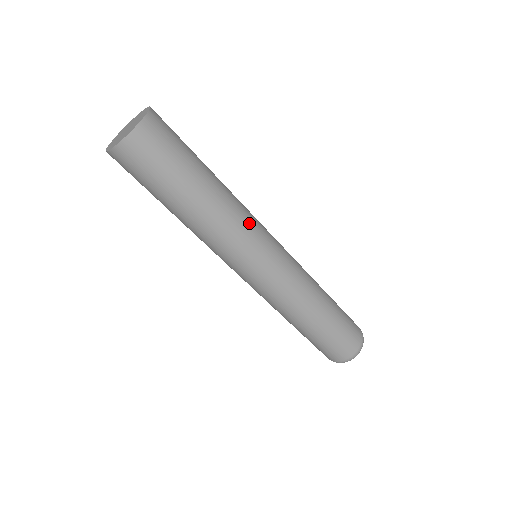
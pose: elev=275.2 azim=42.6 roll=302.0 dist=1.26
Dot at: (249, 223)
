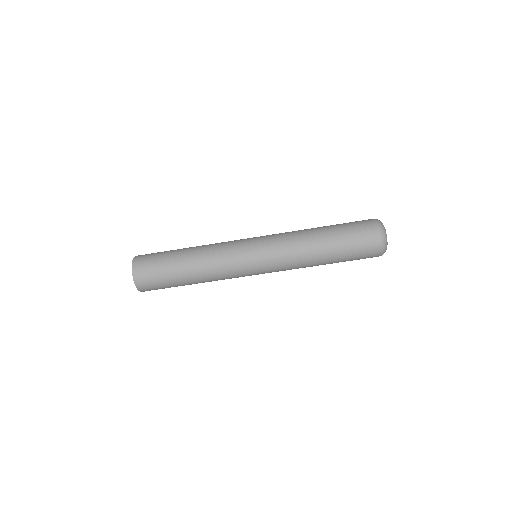
Dot at: (225, 242)
